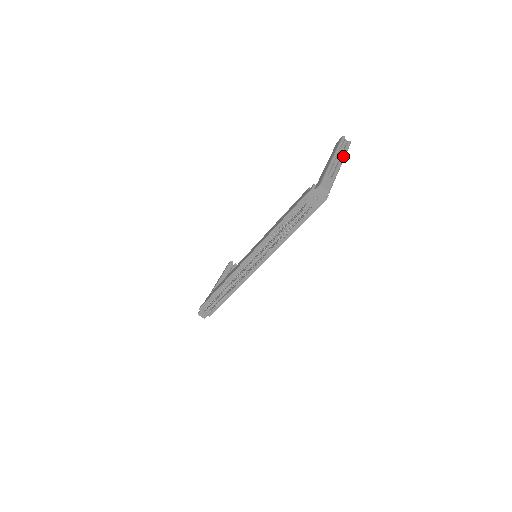
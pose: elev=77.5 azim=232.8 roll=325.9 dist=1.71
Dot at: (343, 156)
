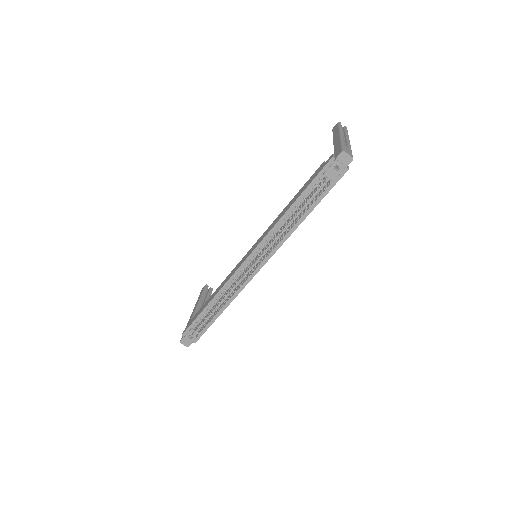
Dot at: (348, 135)
